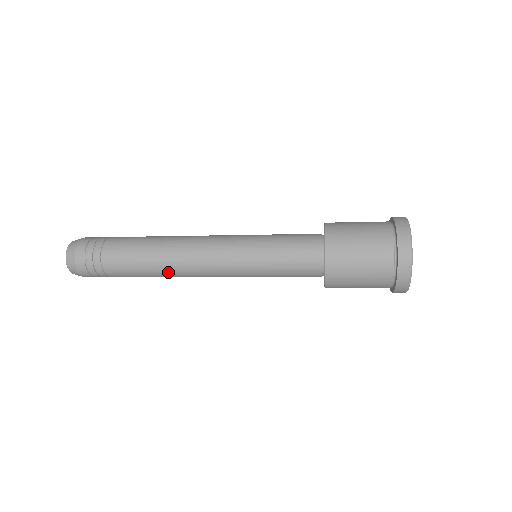
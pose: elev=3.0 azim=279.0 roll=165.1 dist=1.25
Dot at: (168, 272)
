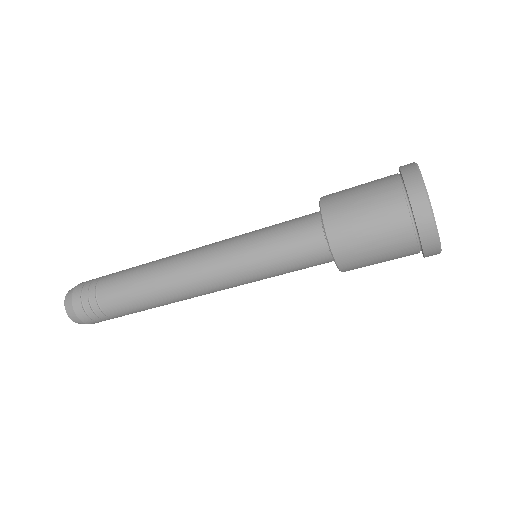
Dot at: (161, 290)
